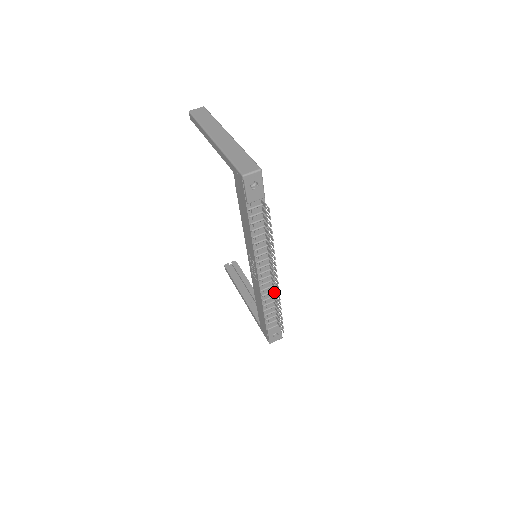
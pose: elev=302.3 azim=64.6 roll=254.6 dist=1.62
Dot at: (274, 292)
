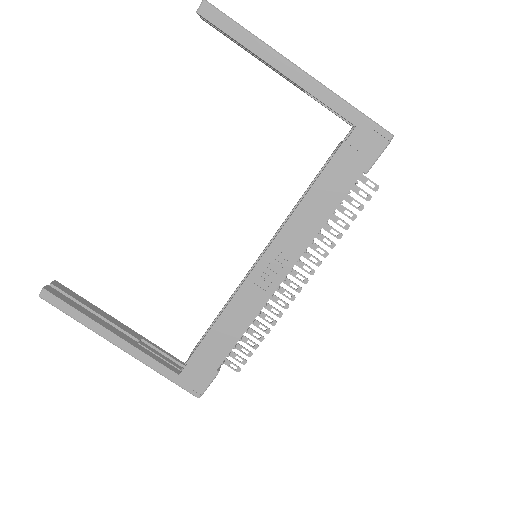
Dot at: occluded
